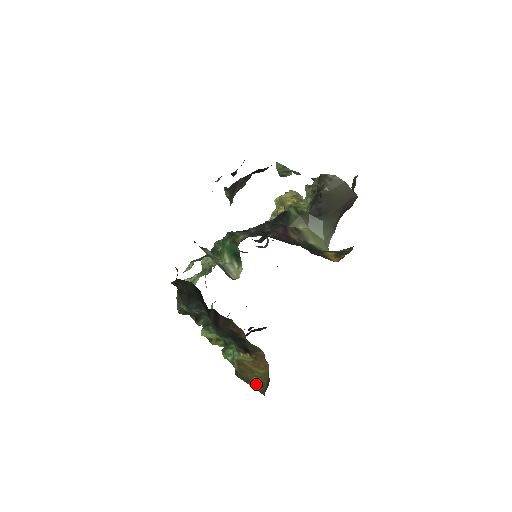
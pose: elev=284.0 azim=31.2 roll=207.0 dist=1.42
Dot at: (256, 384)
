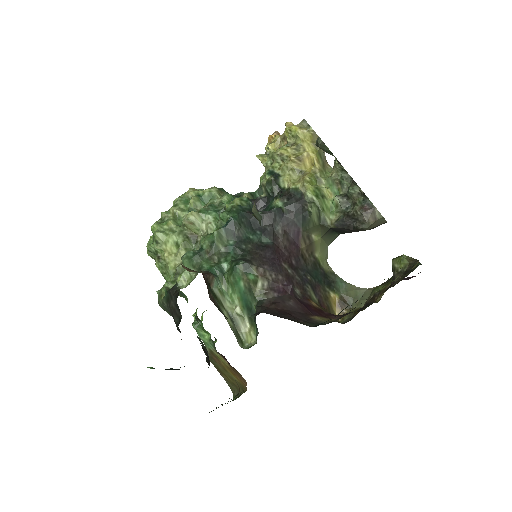
Dot at: (226, 377)
